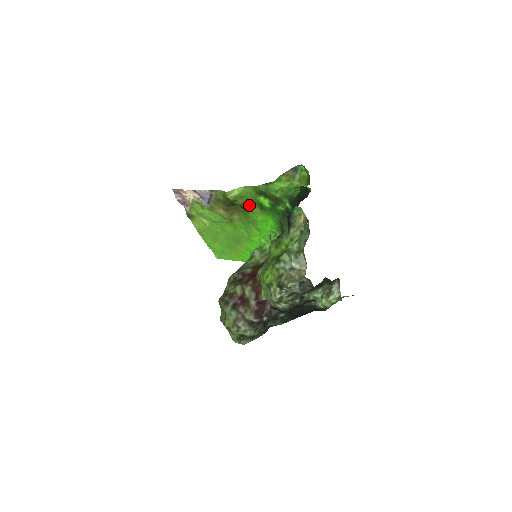
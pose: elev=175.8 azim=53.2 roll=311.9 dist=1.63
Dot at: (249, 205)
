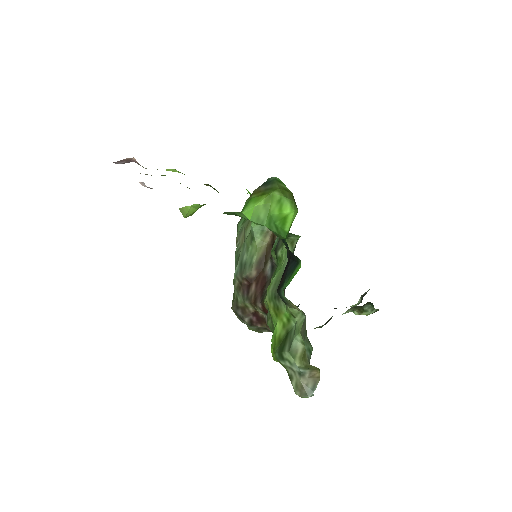
Dot at: occluded
